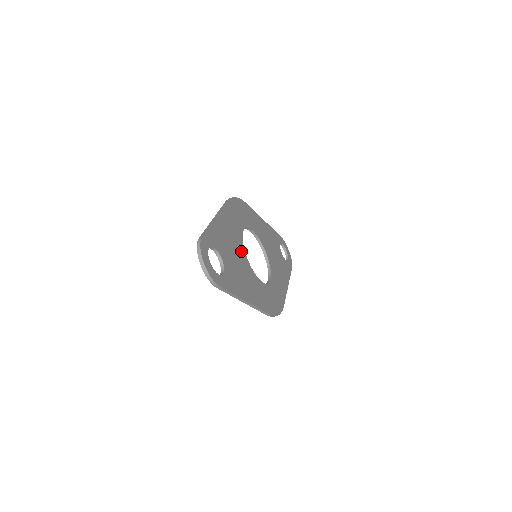
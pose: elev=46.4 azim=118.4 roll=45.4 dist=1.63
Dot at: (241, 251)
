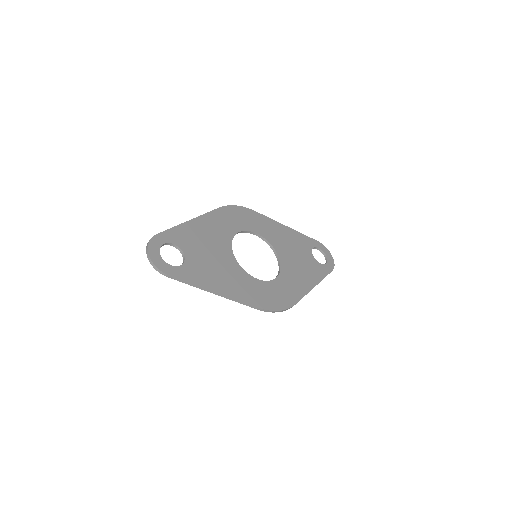
Dot at: (225, 250)
